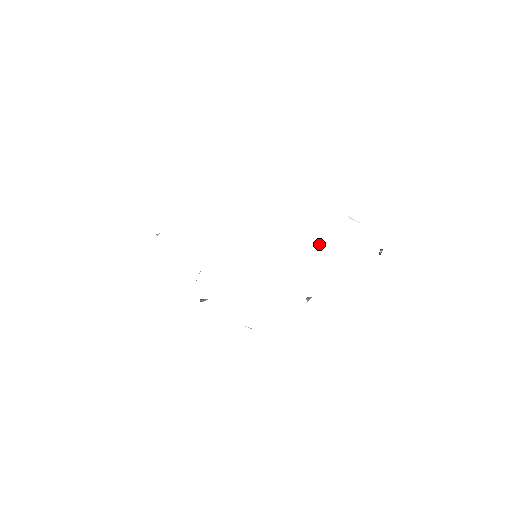
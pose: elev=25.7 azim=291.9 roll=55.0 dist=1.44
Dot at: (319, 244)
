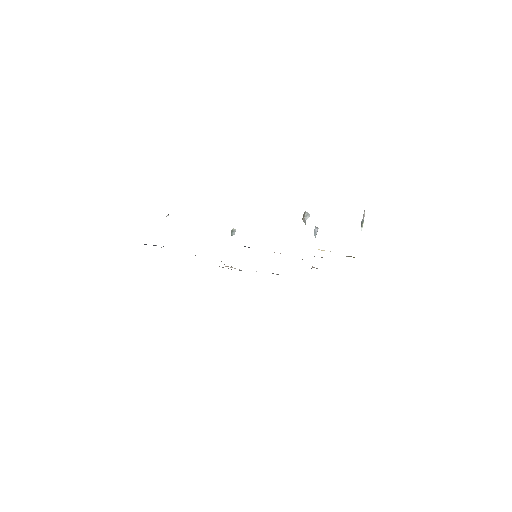
Dot at: (305, 213)
